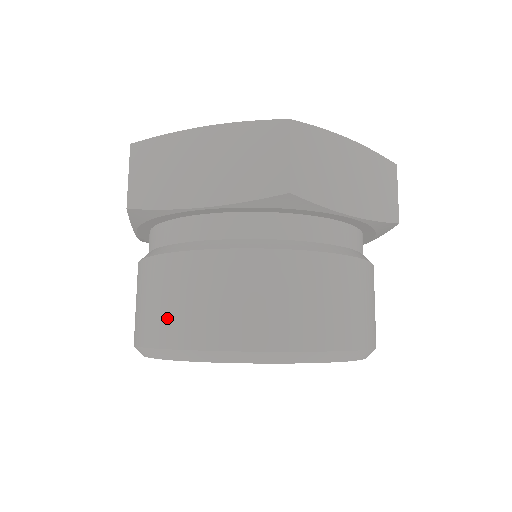
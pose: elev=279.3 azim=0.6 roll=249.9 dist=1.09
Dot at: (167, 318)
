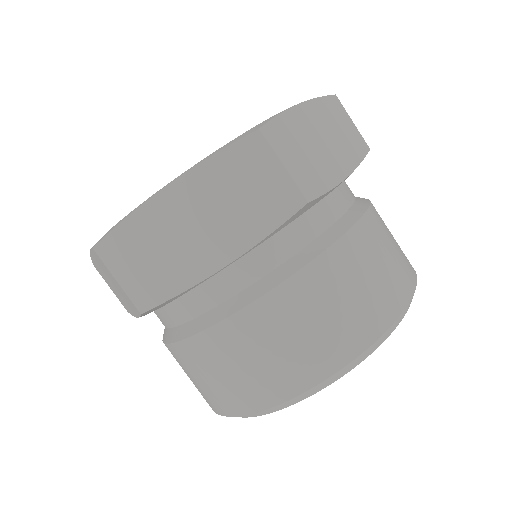
Dot at: (256, 382)
